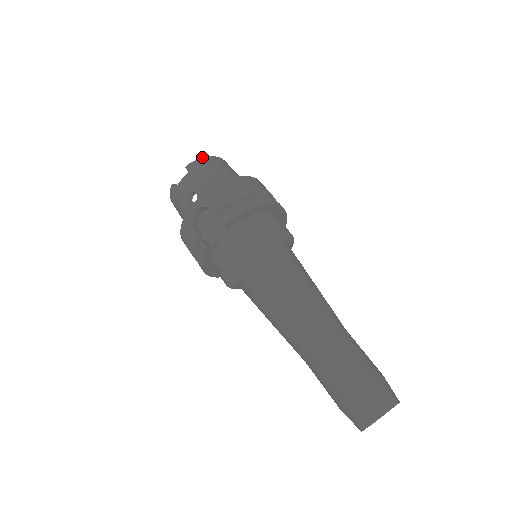
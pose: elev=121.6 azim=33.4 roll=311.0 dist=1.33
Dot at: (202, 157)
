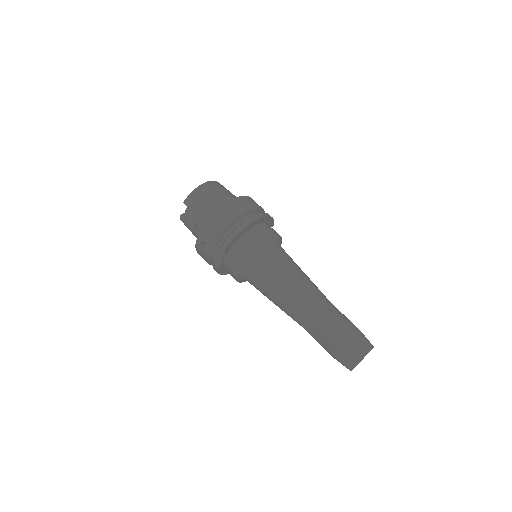
Dot at: (192, 191)
